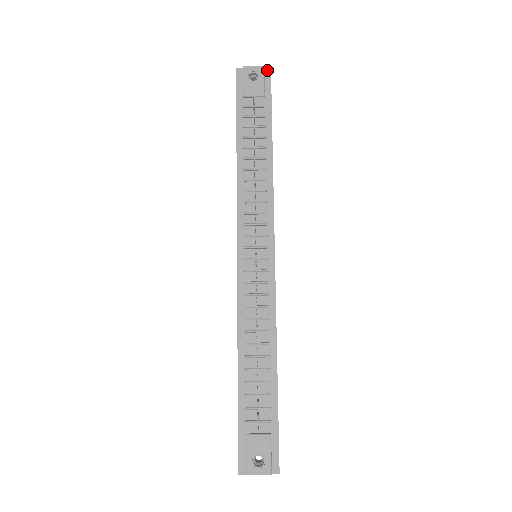
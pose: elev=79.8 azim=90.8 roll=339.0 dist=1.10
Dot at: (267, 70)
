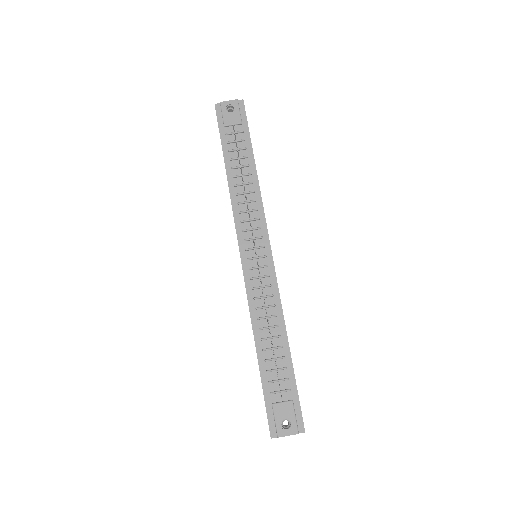
Dot at: (240, 102)
